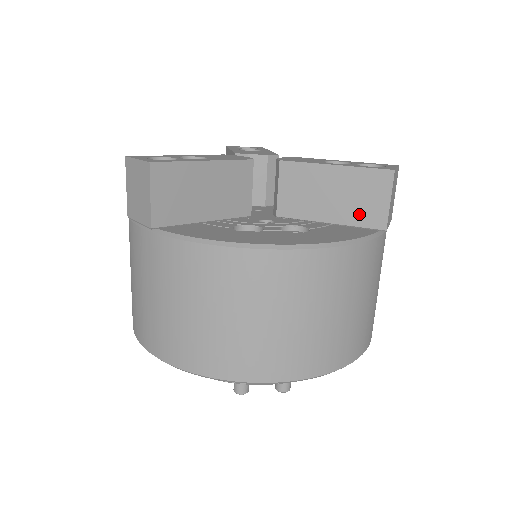
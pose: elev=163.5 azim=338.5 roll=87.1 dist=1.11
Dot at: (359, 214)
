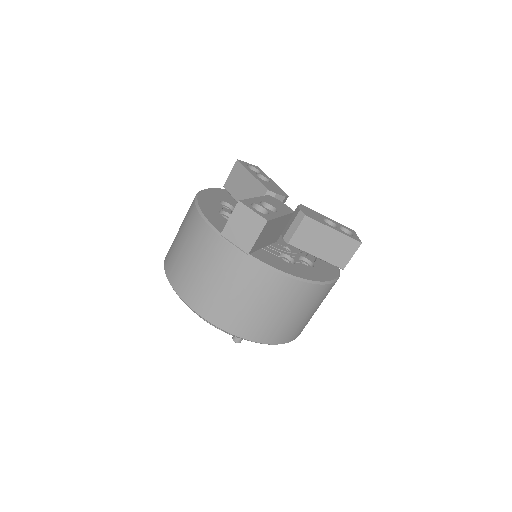
Dot at: (334, 258)
